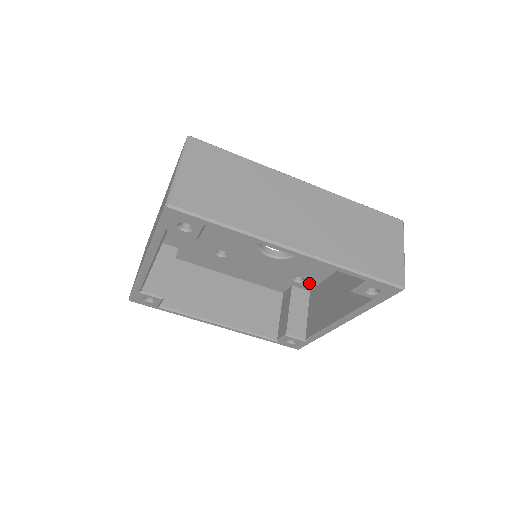
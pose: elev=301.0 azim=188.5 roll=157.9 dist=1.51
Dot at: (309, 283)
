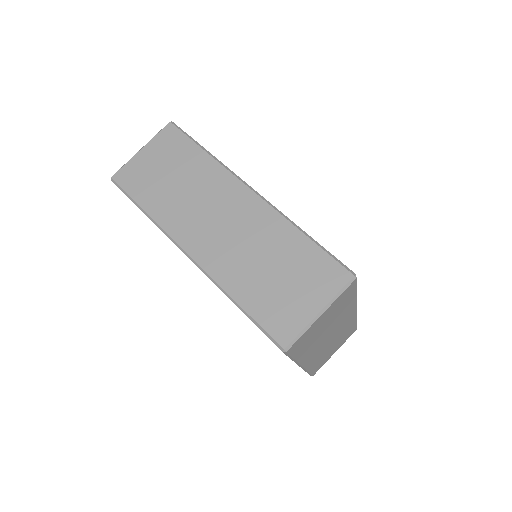
Dot at: occluded
